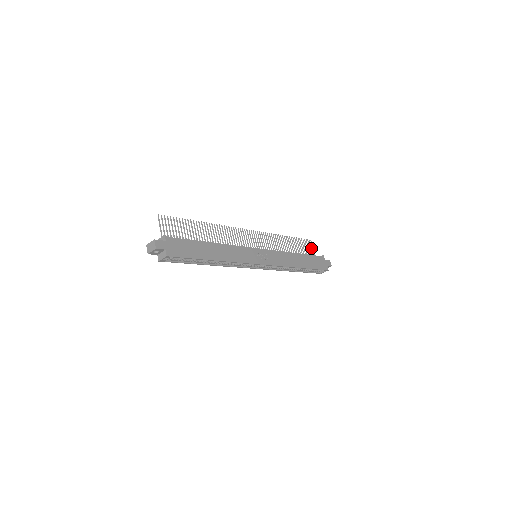
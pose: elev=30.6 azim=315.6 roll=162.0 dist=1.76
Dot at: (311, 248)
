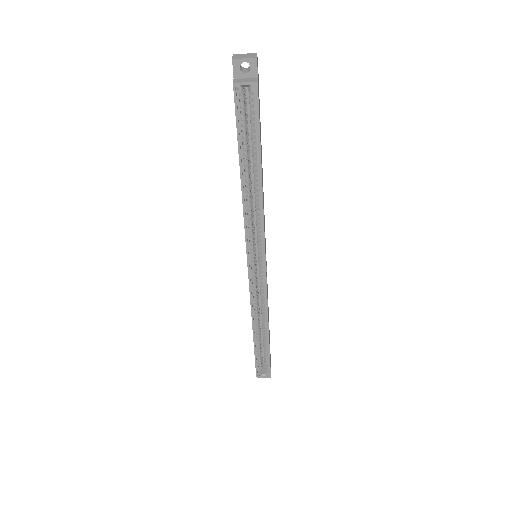
Dot at: occluded
